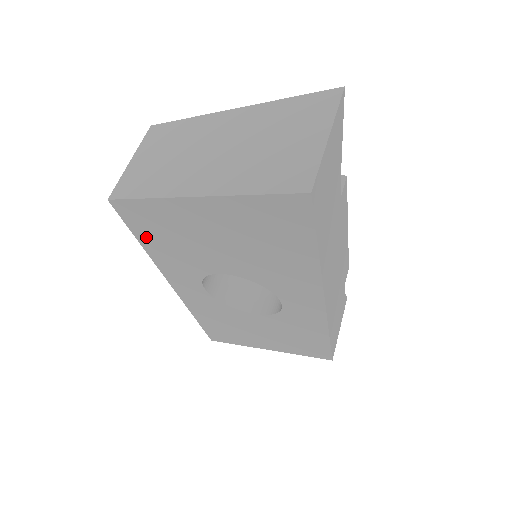
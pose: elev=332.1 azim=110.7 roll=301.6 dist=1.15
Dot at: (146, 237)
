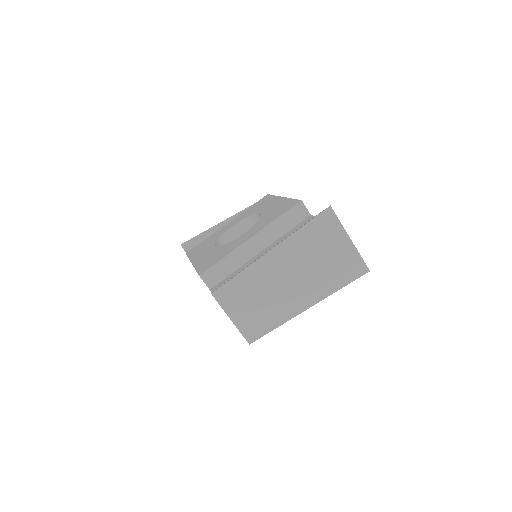
Dot at: occluded
